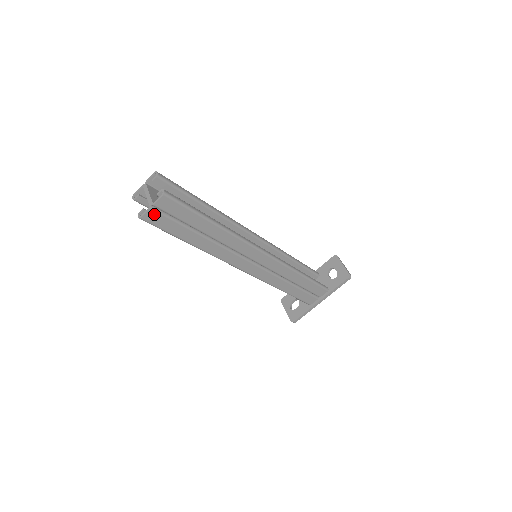
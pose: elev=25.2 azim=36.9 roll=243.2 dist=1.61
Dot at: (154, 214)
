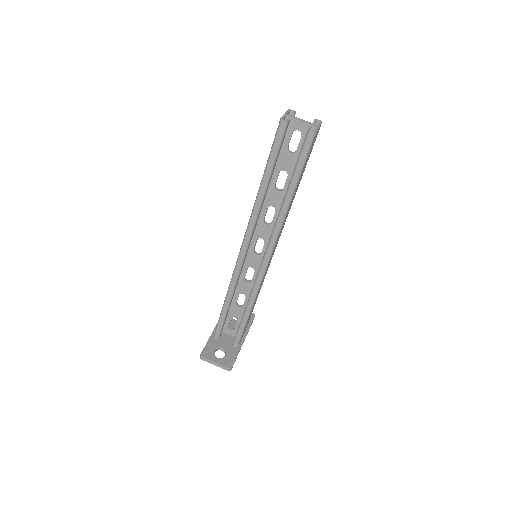
Dot at: (315, 136)
